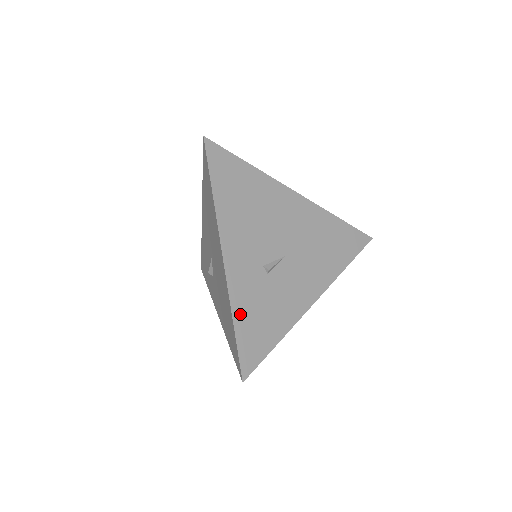
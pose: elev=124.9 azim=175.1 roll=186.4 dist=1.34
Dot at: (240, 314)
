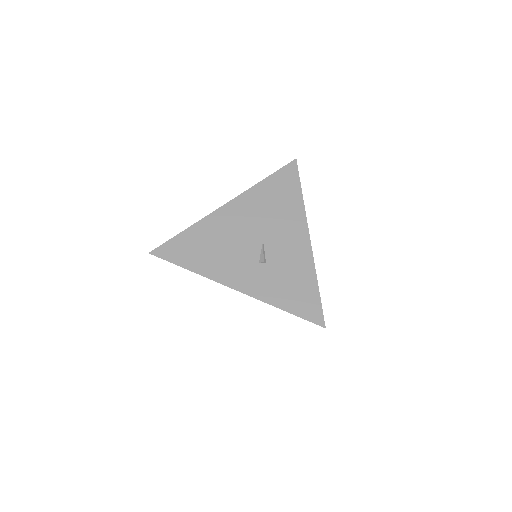
Dot at: (279, 301)
